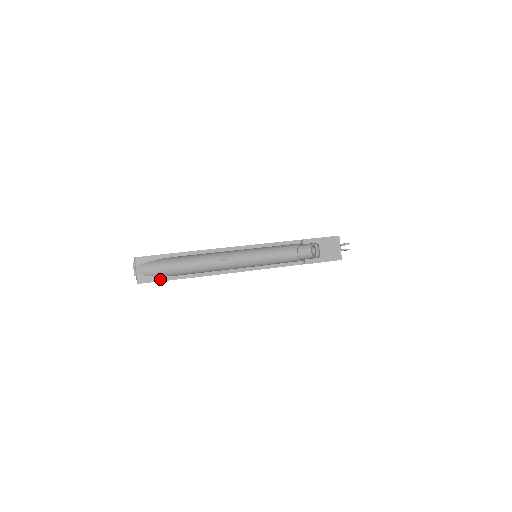
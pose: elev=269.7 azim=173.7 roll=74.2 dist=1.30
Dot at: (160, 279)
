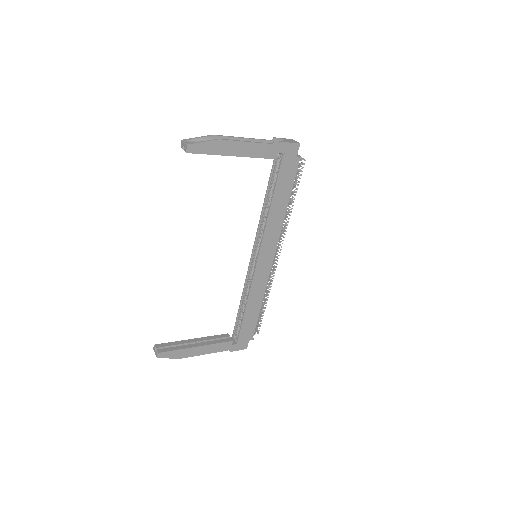
Dot at: (200, 142)
